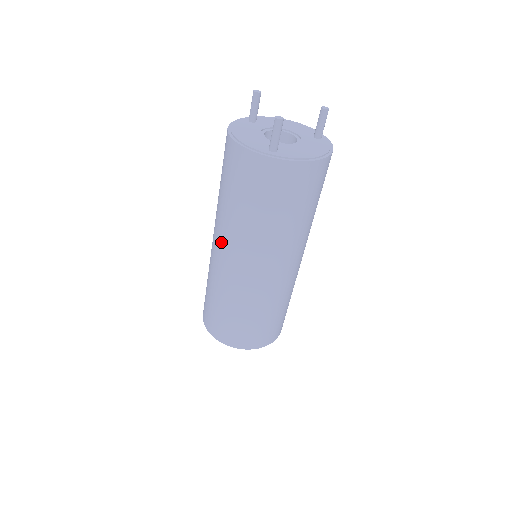
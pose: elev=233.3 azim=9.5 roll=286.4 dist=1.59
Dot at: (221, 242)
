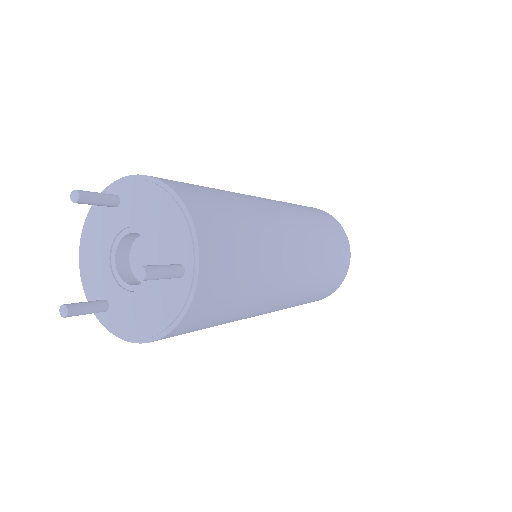
Dot at: occluded
